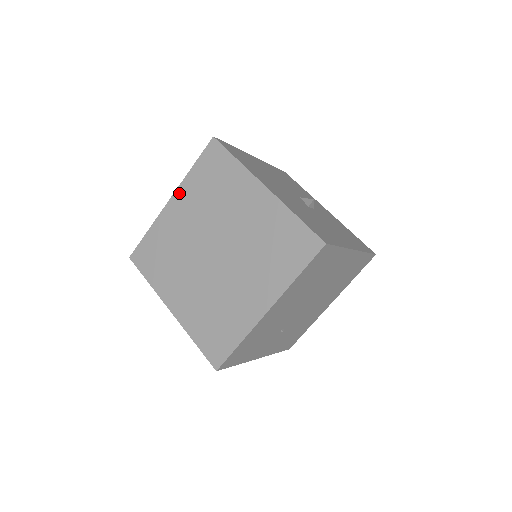
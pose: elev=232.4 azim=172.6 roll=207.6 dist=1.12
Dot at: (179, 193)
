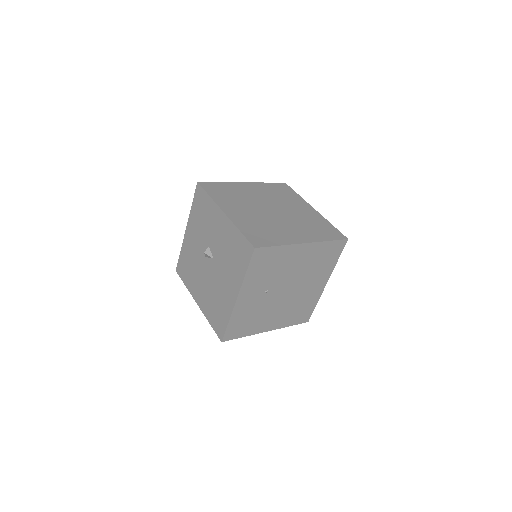
Dot at: (254, 184)
